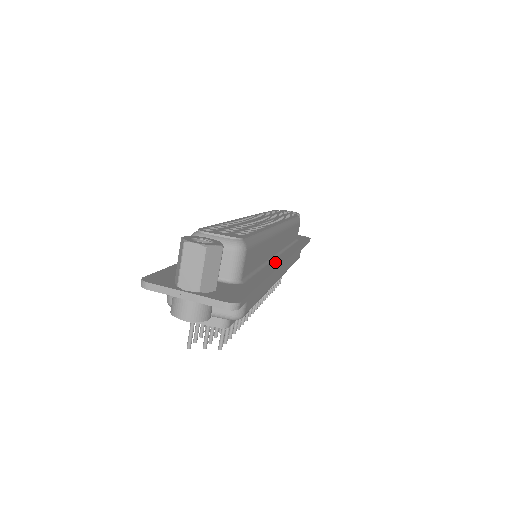
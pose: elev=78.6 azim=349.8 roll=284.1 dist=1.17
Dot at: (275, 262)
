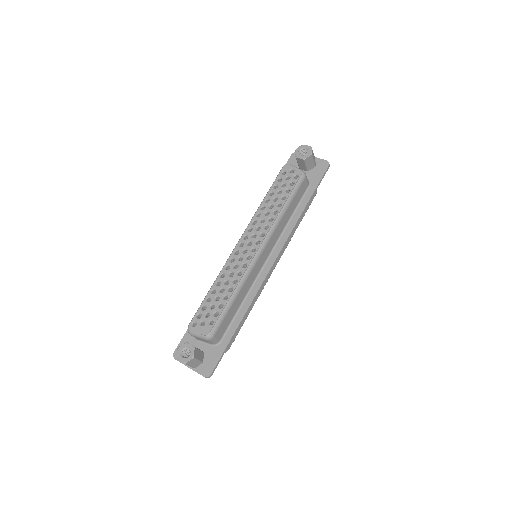
Dot at: (257, 283)
